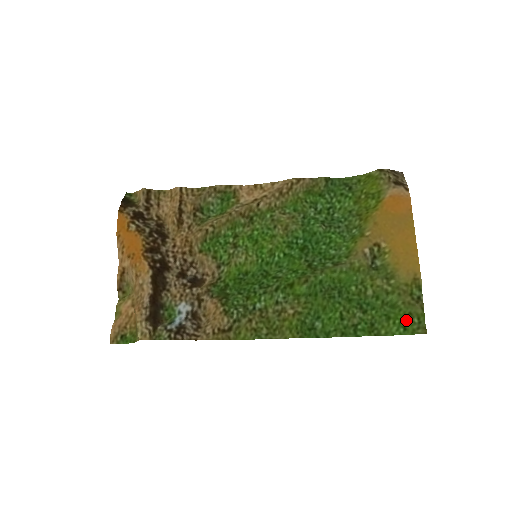
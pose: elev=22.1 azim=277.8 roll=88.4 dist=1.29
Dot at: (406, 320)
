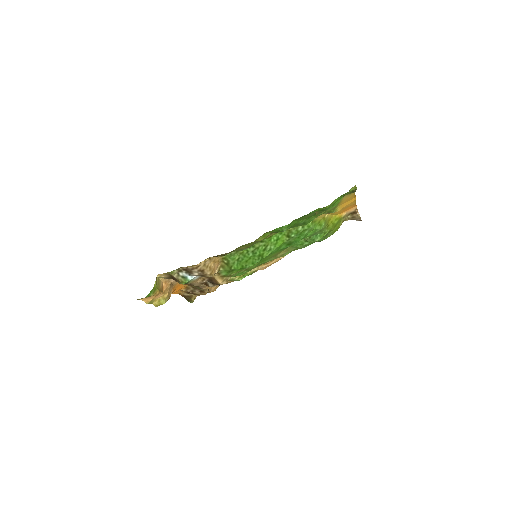
Dot at: occluded
